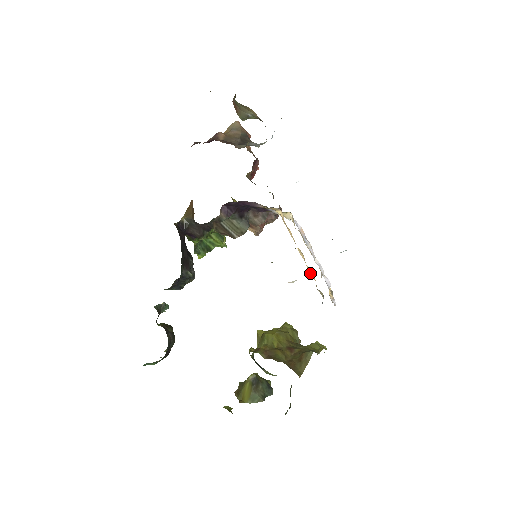
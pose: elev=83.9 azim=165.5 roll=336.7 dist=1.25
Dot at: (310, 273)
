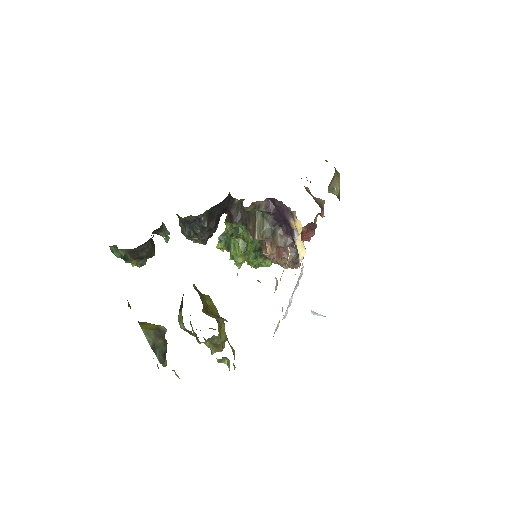
Dot at: occluded
